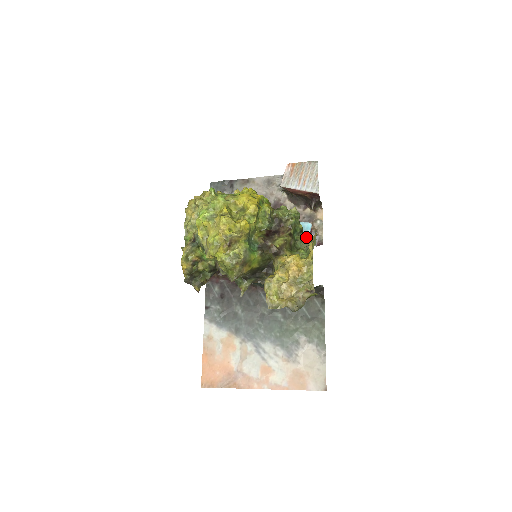
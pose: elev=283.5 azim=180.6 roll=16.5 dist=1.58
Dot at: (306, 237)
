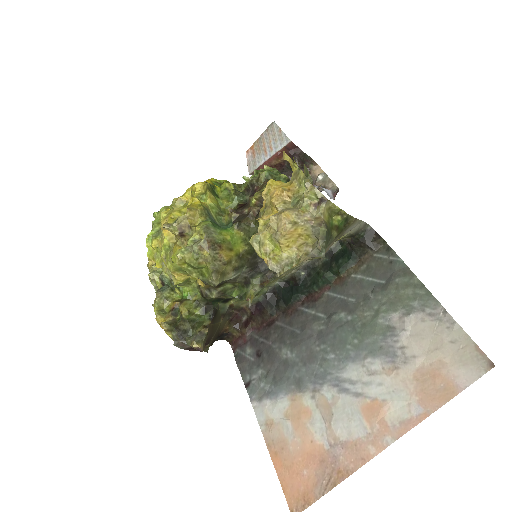
Dot at: occluded
